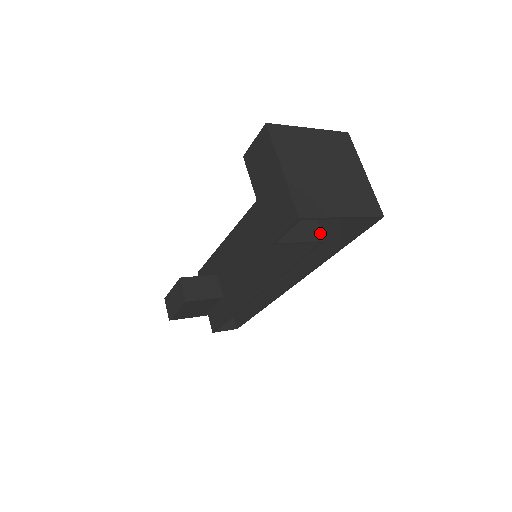
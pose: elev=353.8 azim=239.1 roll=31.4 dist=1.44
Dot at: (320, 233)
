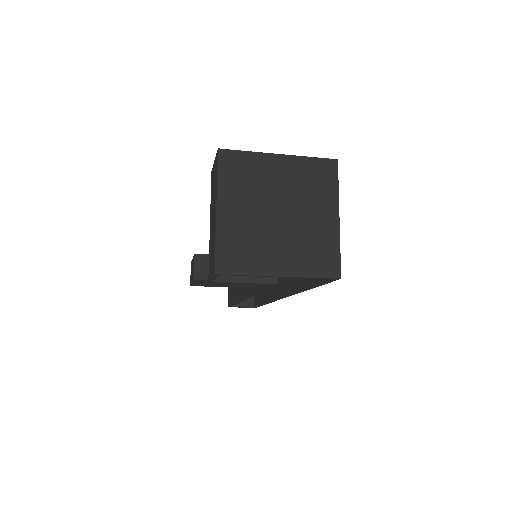
Dot at: occluded
